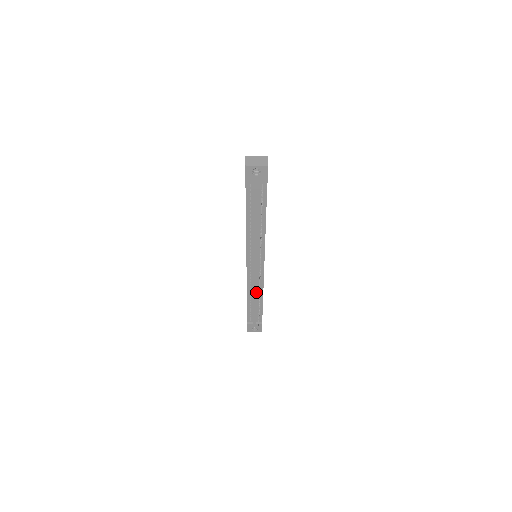
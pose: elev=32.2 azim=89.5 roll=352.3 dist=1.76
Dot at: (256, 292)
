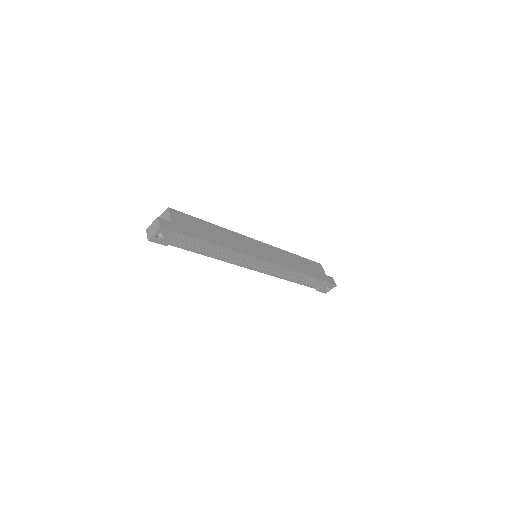
Dot at: (288, 275)
